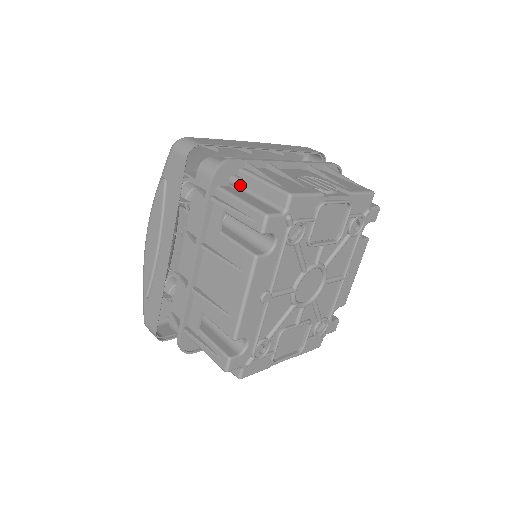
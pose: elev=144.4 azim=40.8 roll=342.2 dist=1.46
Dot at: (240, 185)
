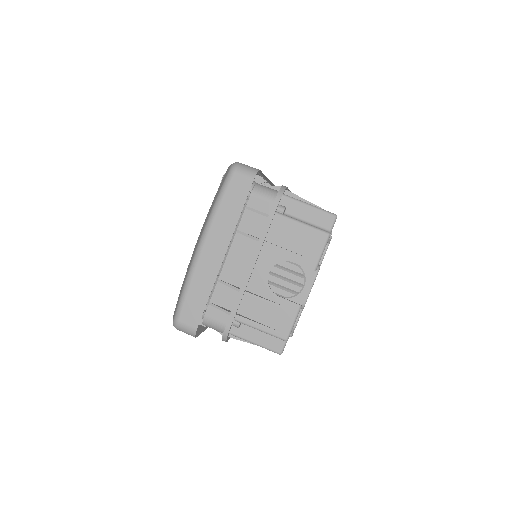
Dot at: (241, 323)
